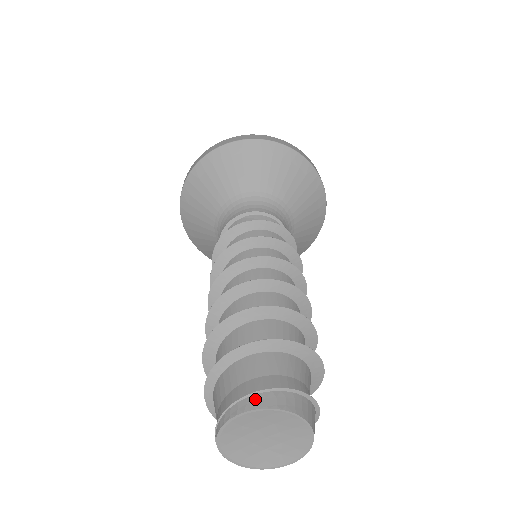
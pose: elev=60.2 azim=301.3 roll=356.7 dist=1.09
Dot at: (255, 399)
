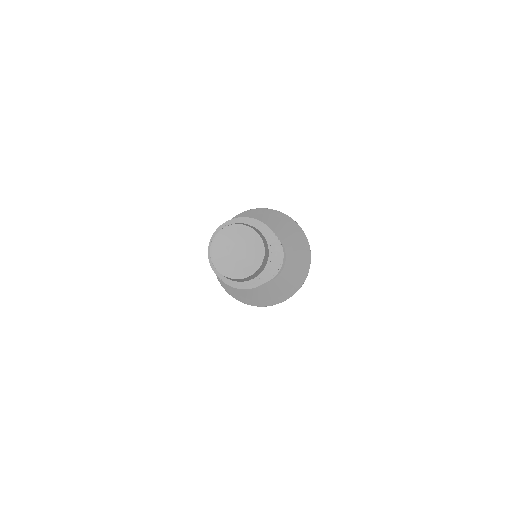
Dot at: (239, 223)
